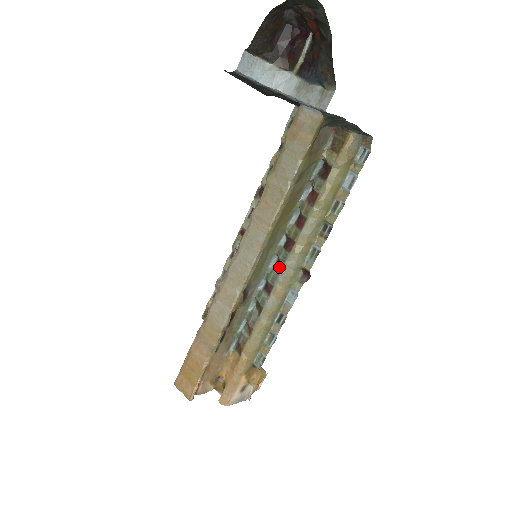
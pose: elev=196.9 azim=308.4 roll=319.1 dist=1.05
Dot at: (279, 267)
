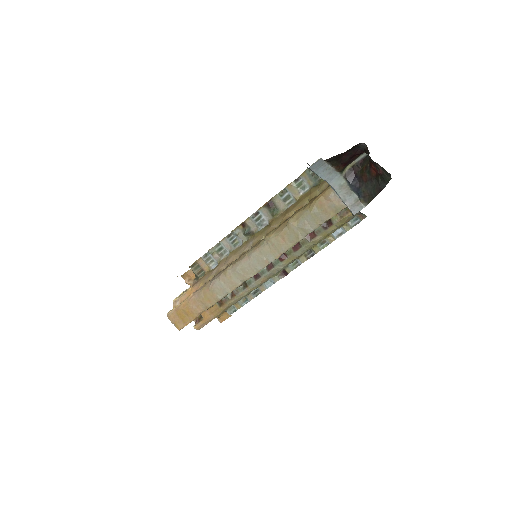
Dot at: (270, 267)
